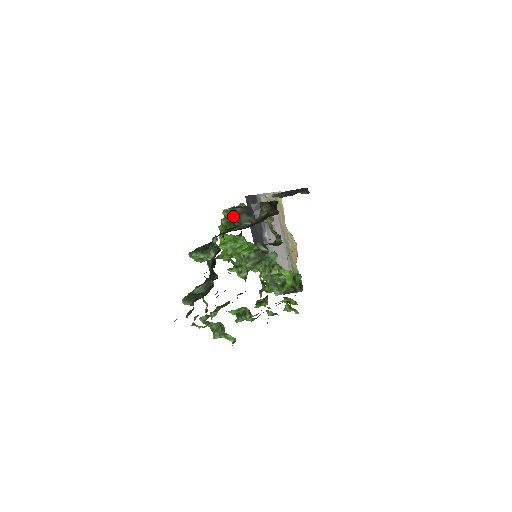
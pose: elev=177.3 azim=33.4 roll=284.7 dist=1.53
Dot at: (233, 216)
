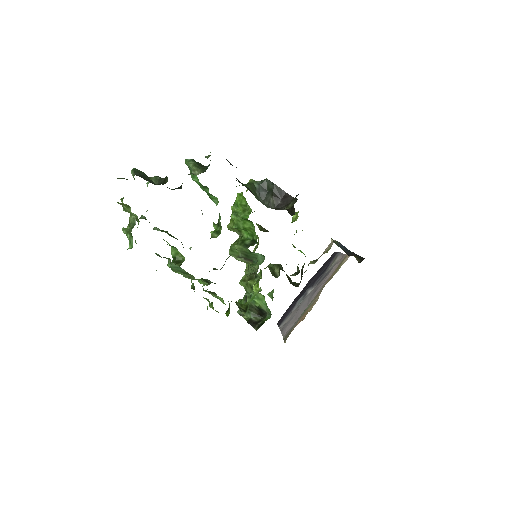
Dot at: (262, 185)
